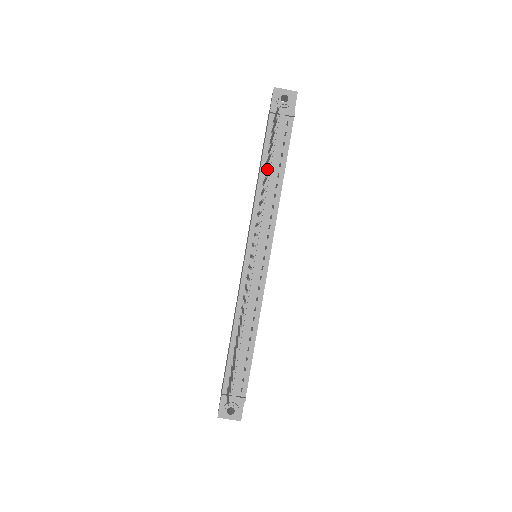
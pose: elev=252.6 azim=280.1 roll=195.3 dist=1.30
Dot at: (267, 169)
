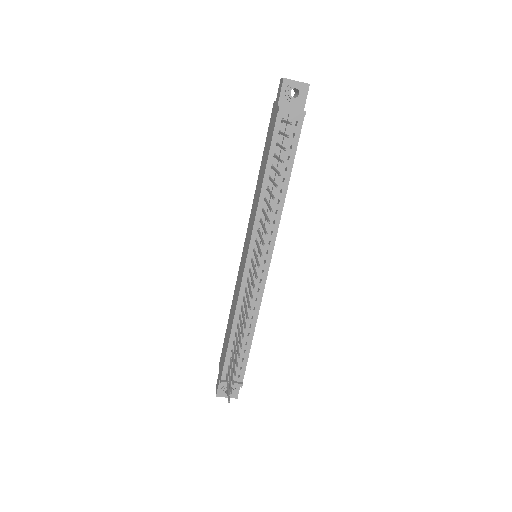
Dot at: (274, 184)
